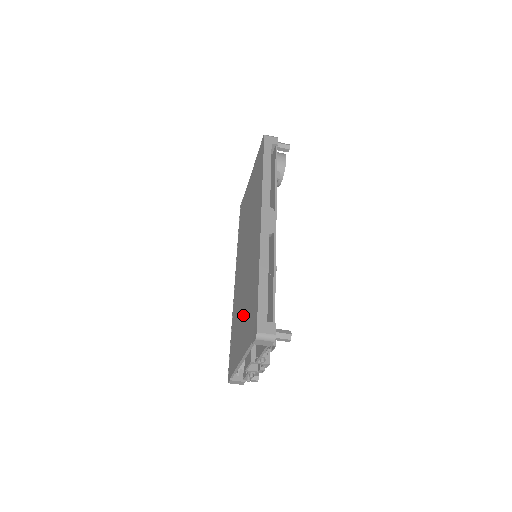
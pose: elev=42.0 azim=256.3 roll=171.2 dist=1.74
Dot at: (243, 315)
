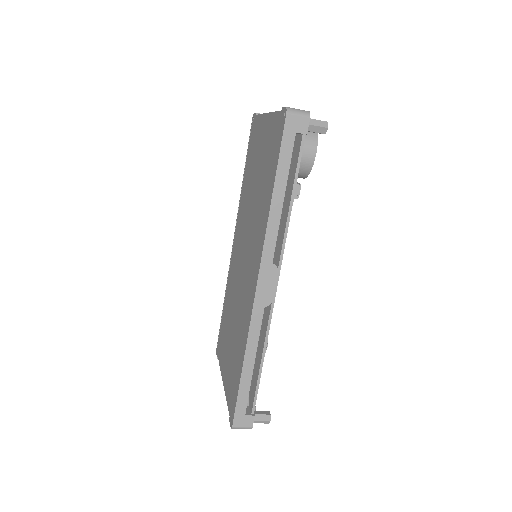
Dot at: (230, 339)
